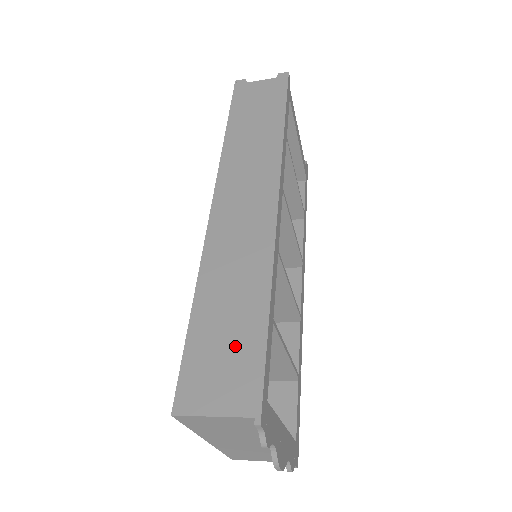
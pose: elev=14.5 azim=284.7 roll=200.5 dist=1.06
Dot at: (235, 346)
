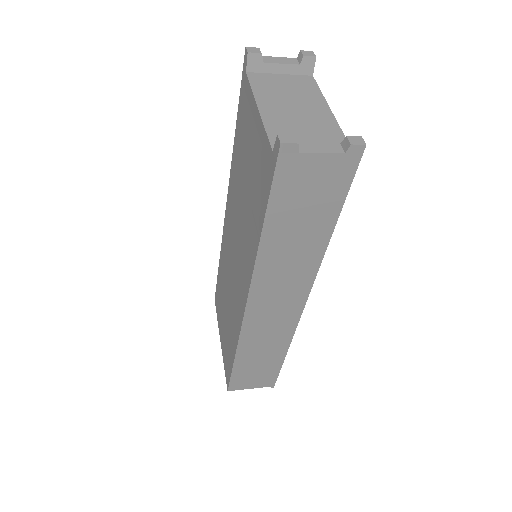
Dot at: (263, 370)
